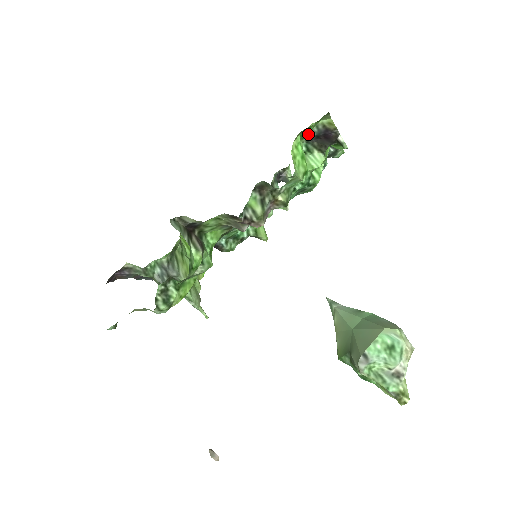
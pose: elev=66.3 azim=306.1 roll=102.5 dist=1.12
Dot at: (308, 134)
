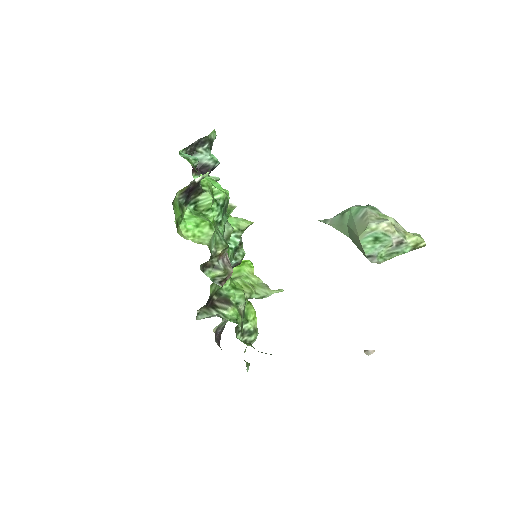
Dot at: (182, 205)
